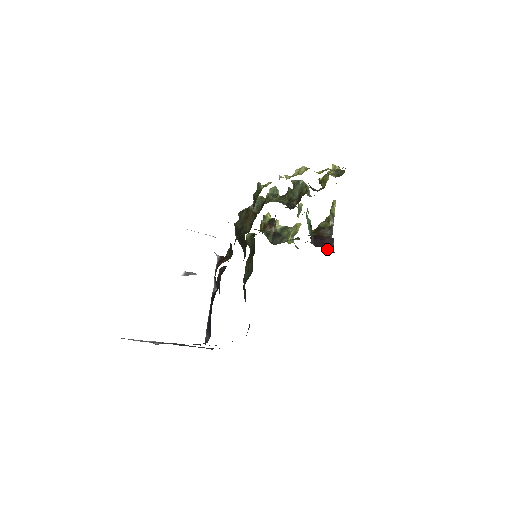
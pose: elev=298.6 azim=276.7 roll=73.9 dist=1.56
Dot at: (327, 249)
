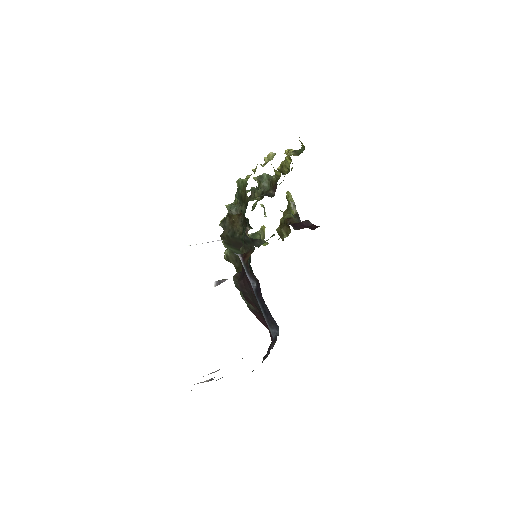
Dot at: (310, 227)
